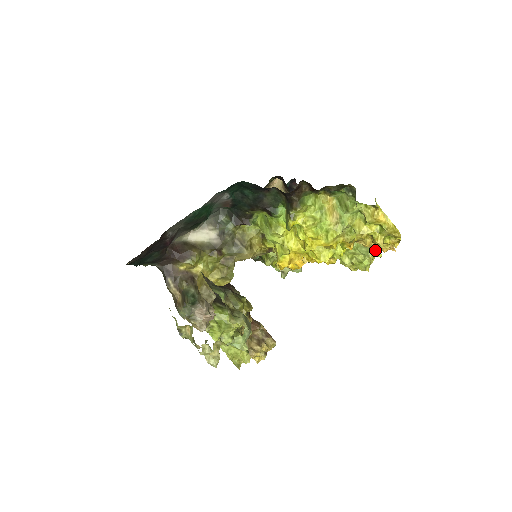
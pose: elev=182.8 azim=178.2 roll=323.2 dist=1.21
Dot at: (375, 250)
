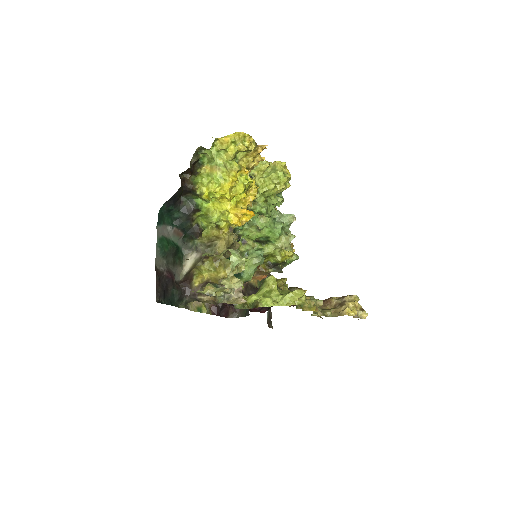
Dot at: (262, 159)
